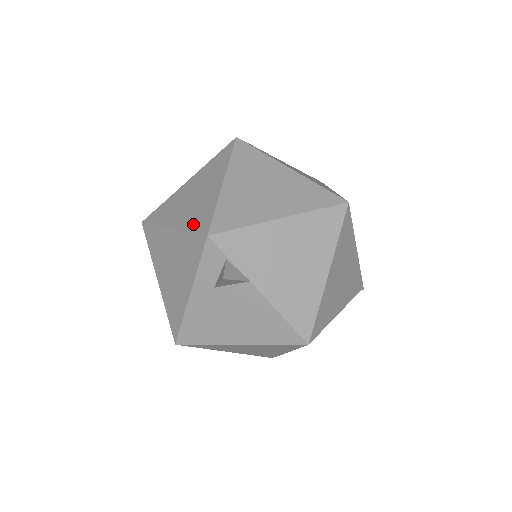
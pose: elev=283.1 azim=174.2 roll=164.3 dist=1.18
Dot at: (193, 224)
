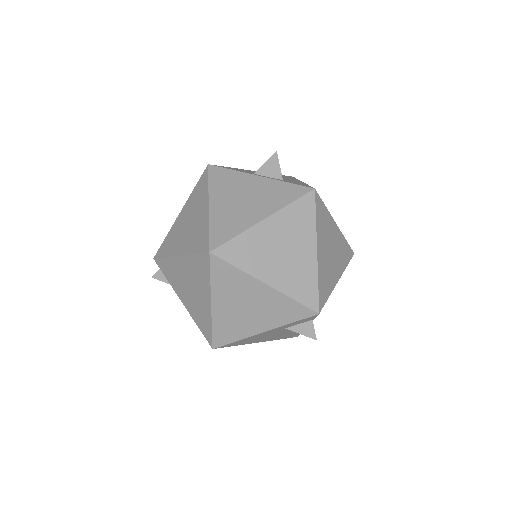
Dot at: (298, 293)
